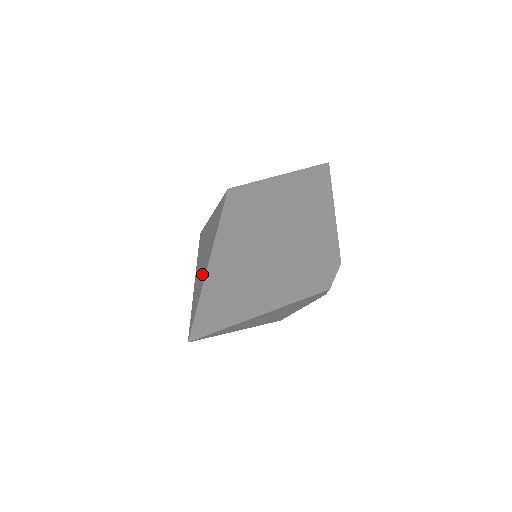
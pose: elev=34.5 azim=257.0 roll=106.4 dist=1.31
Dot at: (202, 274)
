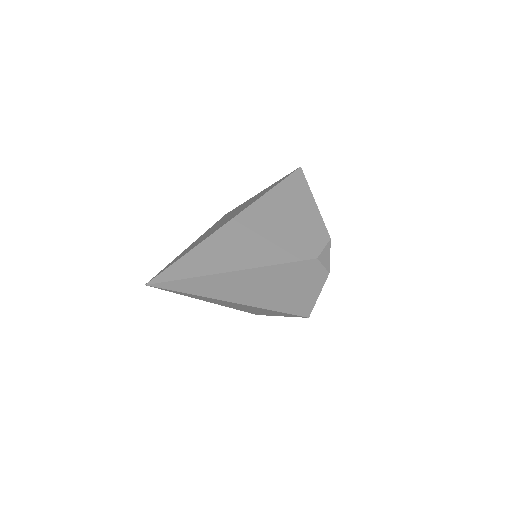
Dot at: occluded
